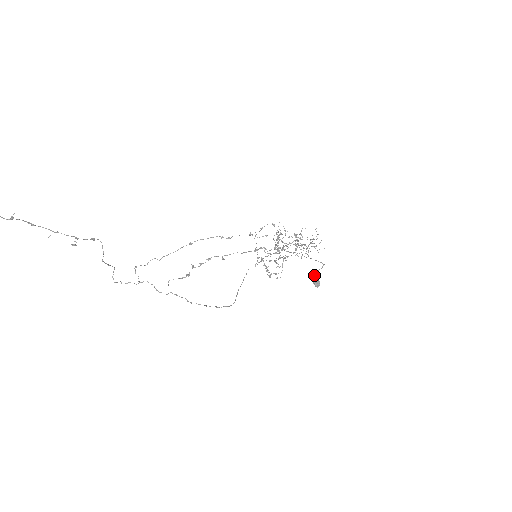
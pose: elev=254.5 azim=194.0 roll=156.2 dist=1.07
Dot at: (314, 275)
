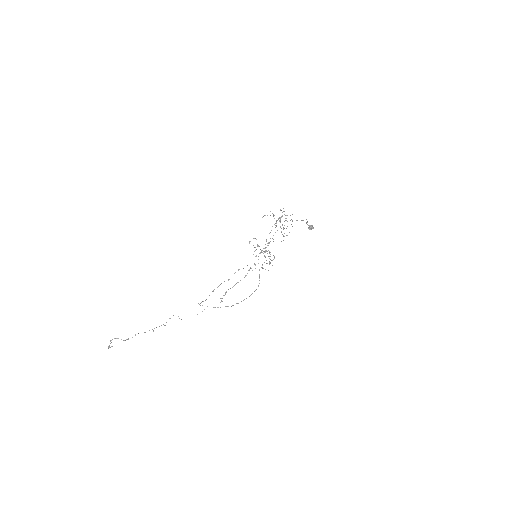
Dot at: occluded
